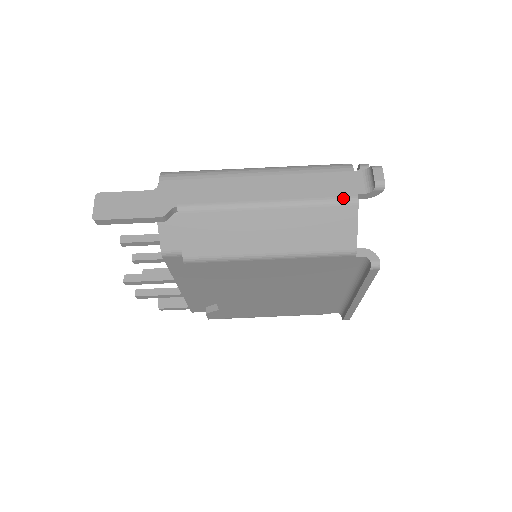
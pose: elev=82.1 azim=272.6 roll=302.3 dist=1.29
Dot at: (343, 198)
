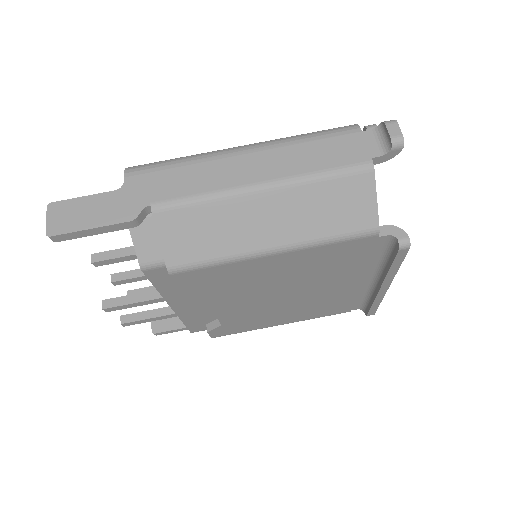
Dot at: (354, 165)
